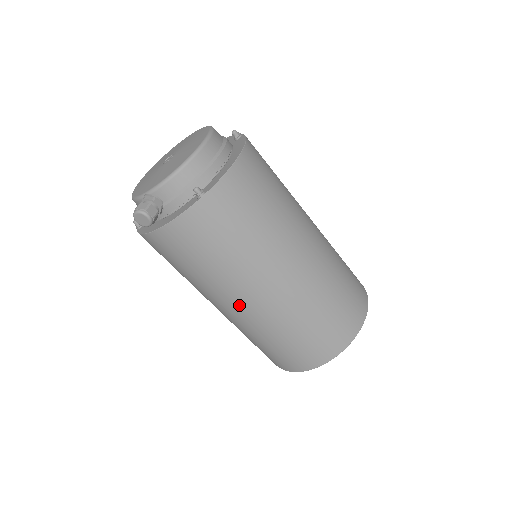
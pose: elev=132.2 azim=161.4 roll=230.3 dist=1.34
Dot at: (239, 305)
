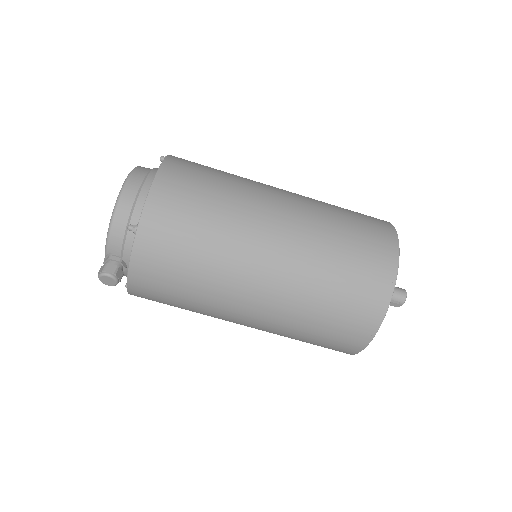
Dot at: (247, 311)
